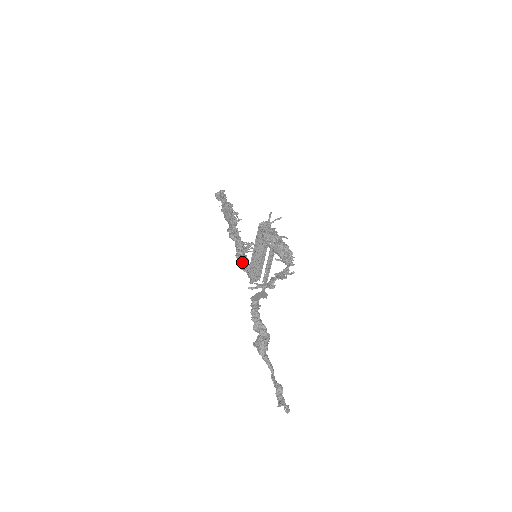
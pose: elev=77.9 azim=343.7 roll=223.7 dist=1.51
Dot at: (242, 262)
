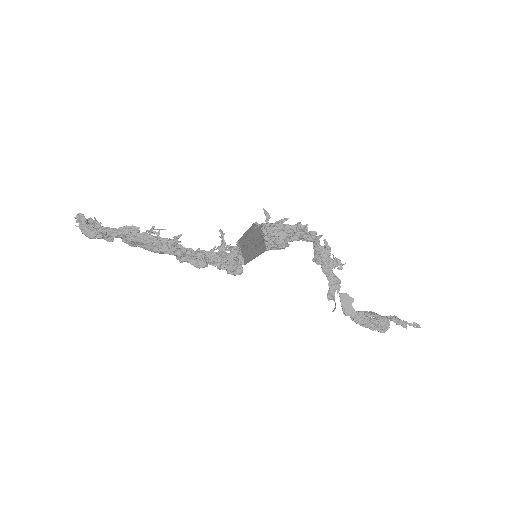
Dot at: (235, 268)
